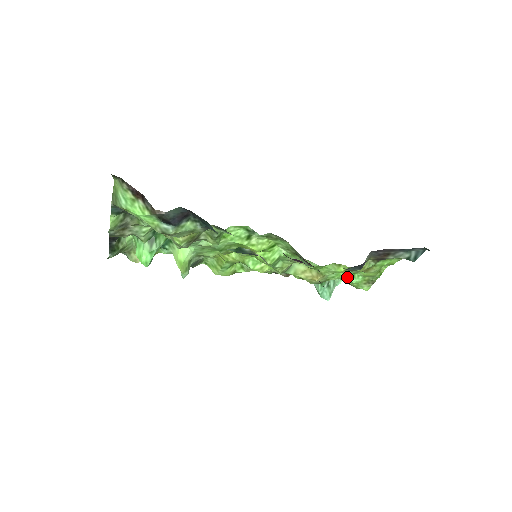
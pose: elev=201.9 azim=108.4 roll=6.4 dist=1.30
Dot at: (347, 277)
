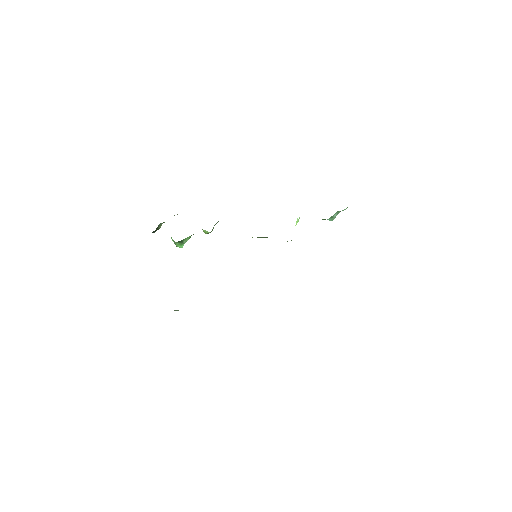
Dot at: occluded
